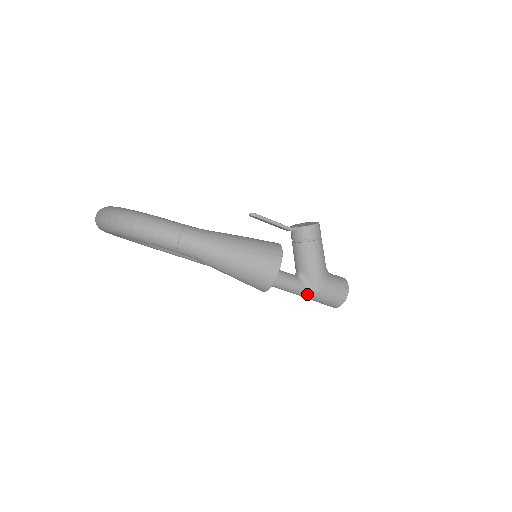
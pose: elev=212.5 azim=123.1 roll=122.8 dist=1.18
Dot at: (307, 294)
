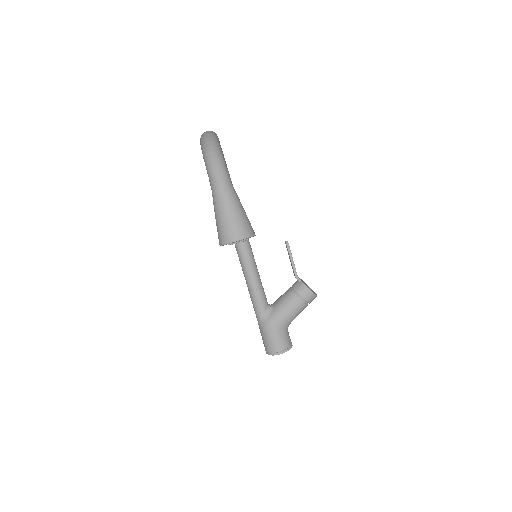
Dot at: (261, 322)
